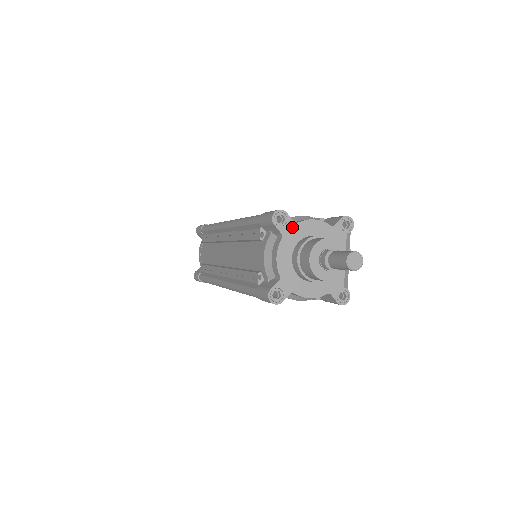
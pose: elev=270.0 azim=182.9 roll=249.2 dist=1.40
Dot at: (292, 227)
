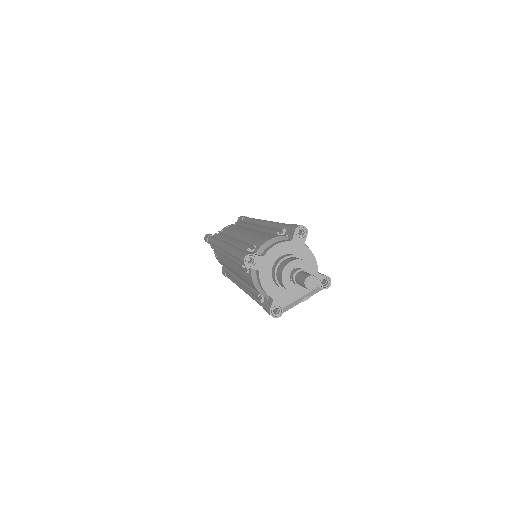
Dot at: (301, 244)
